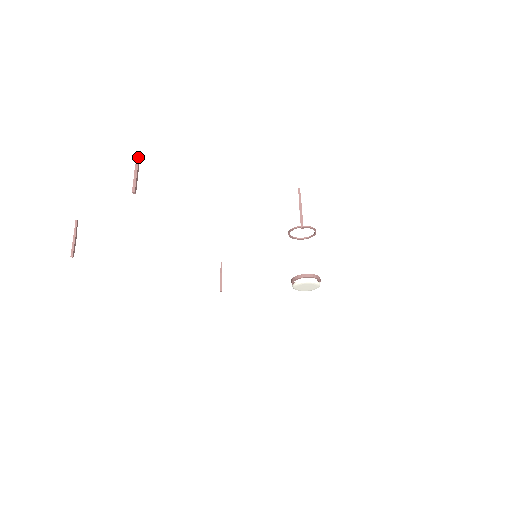
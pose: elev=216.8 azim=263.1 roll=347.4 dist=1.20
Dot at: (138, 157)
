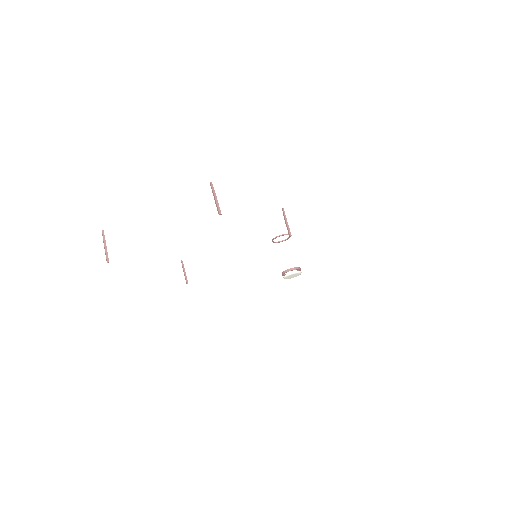
Dot at: (213, 187)
